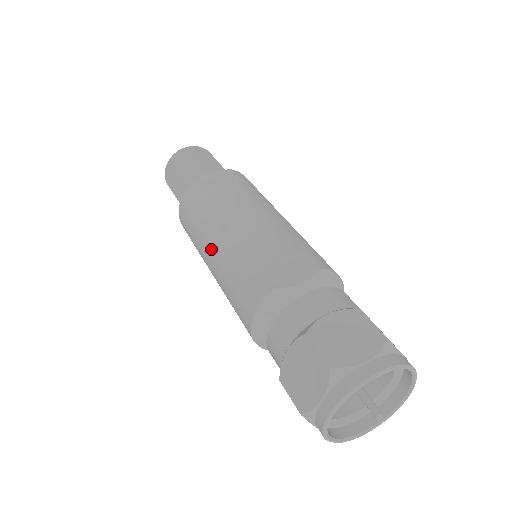
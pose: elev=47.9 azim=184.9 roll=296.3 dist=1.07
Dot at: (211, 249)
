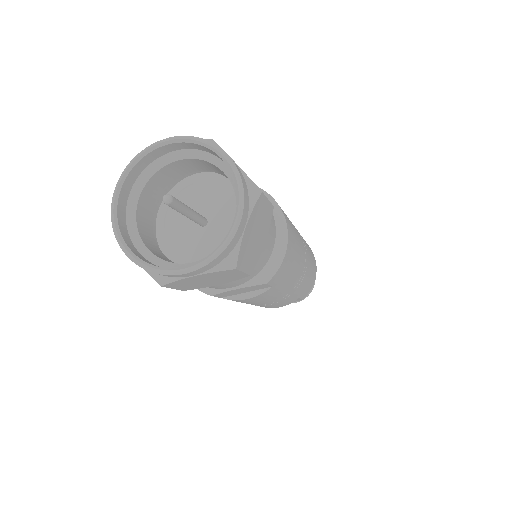
Dot at: occluded
